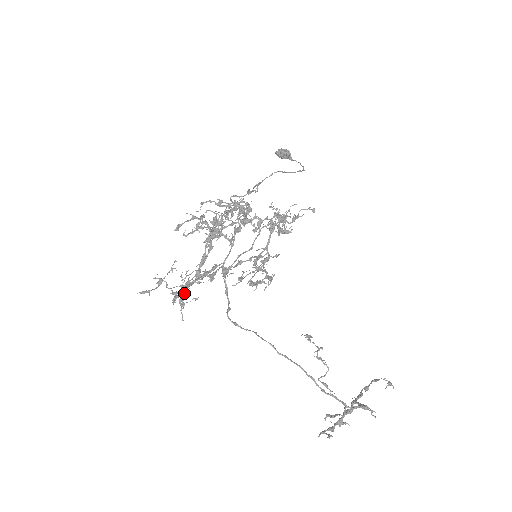
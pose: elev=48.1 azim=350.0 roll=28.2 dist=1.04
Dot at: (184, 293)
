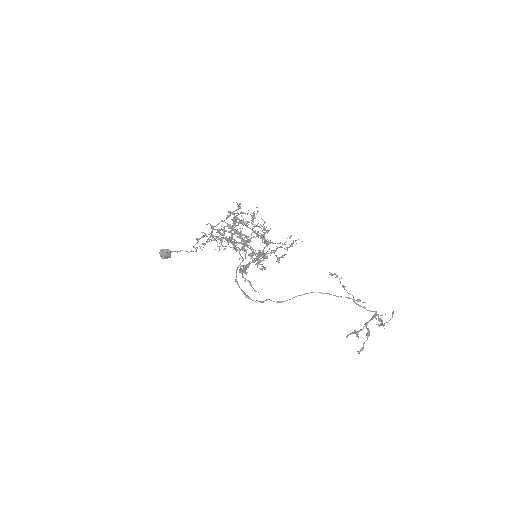
Dot at: (274, 243)
